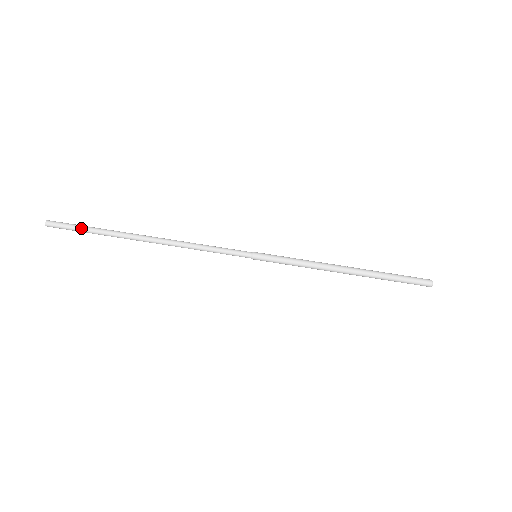
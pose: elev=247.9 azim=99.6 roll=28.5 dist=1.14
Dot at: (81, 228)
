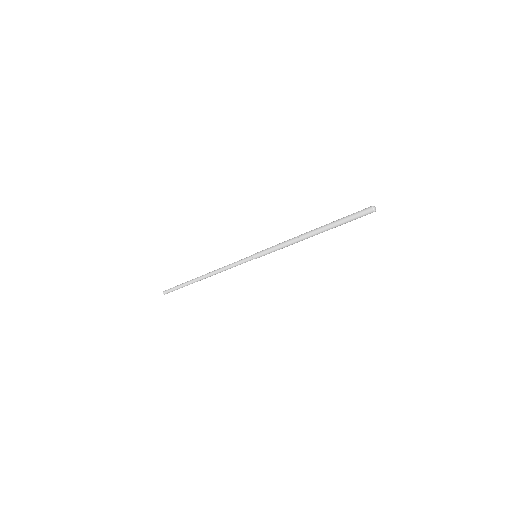
Dot at: (177, 289)
